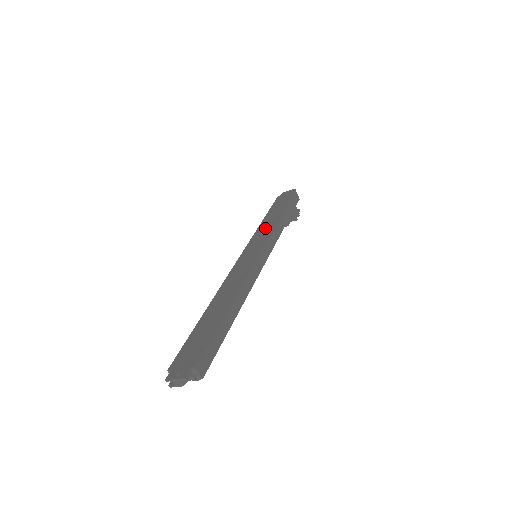
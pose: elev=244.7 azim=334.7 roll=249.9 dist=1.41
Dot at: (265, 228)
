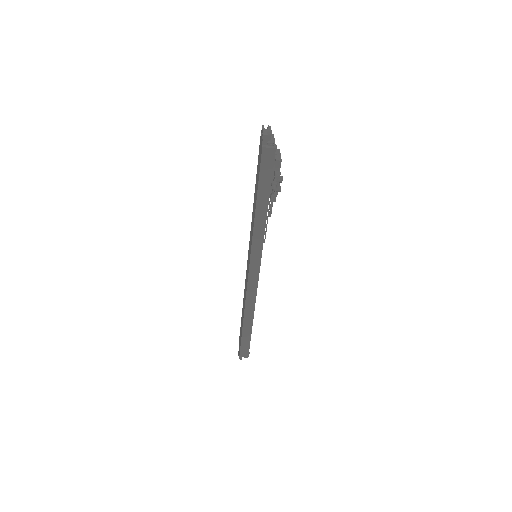
Dot at: (252, 221)
